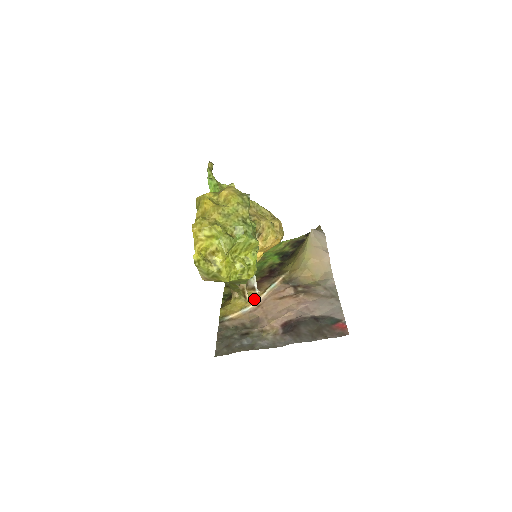
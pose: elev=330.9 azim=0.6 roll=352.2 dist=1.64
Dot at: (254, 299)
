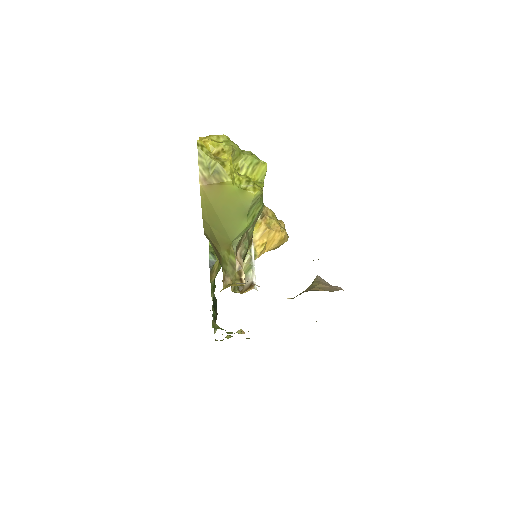
Dot at: occluded
